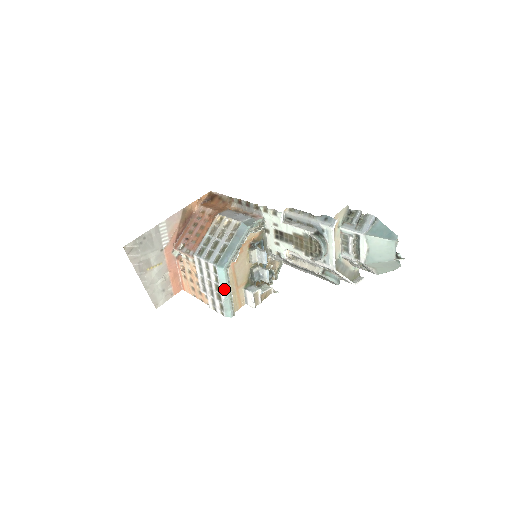
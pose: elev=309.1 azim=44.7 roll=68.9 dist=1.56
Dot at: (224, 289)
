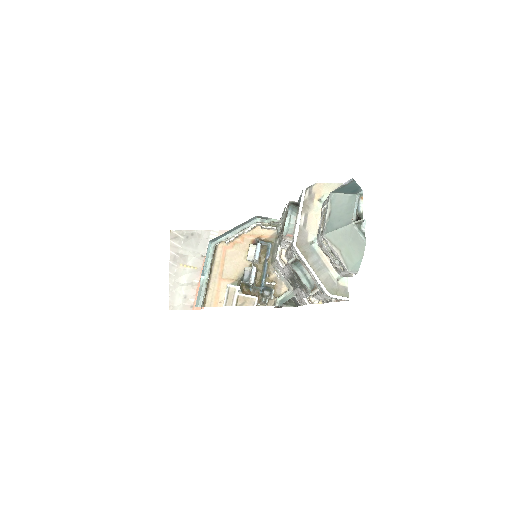
Dot at: (205, 269)
